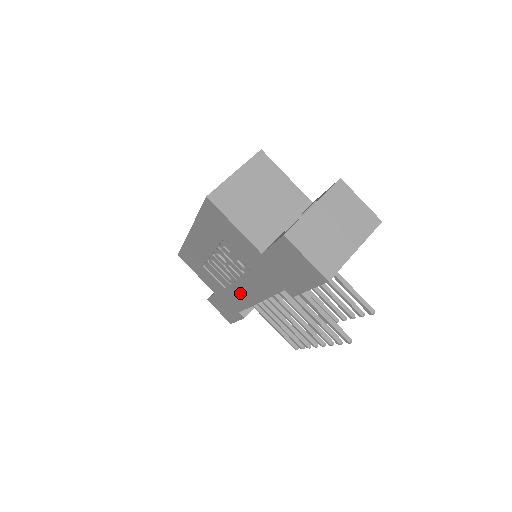
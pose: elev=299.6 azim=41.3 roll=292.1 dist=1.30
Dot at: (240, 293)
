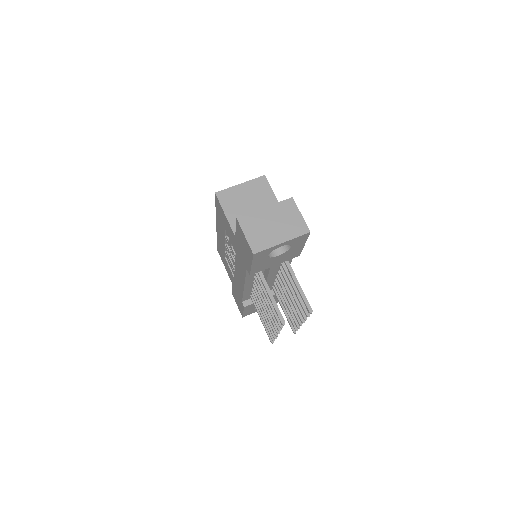
Dot at: (238, 280)
